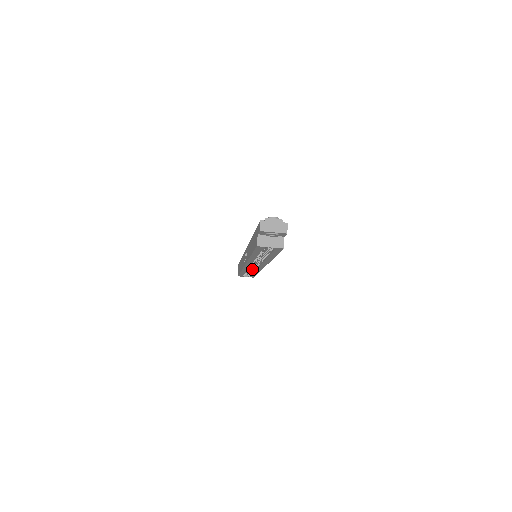
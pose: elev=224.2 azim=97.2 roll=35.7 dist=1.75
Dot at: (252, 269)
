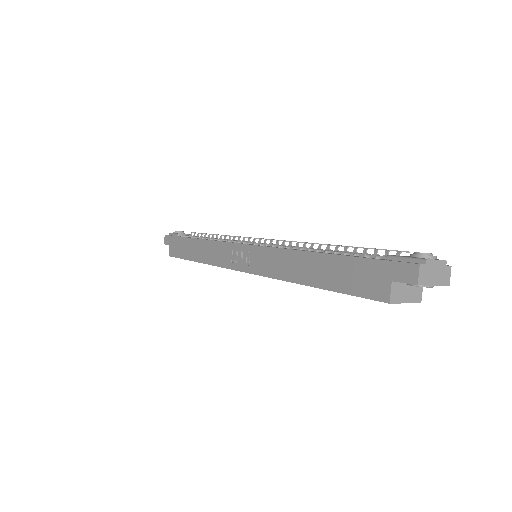
Dot at: occluded
